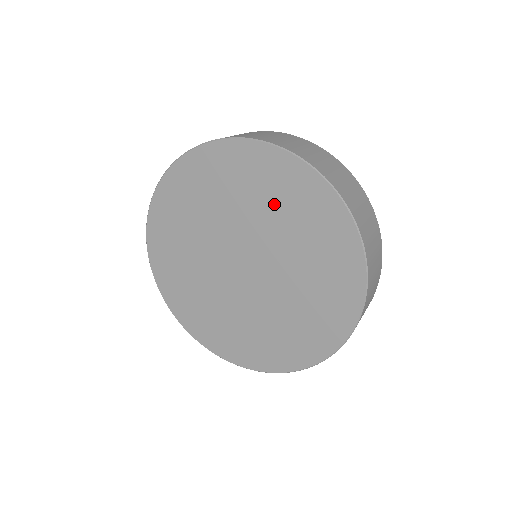
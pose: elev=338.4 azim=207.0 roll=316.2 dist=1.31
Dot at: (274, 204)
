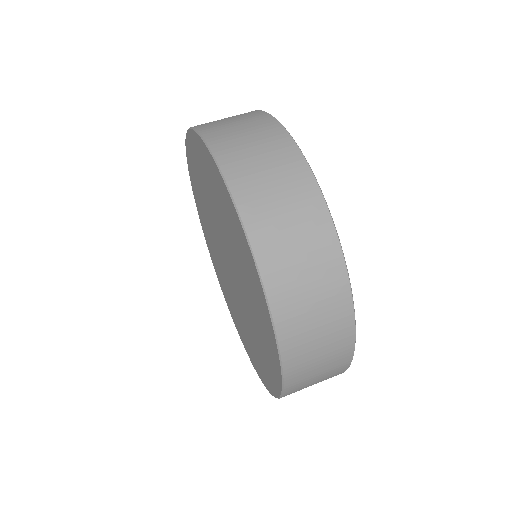
Dot at: (230, 232)
